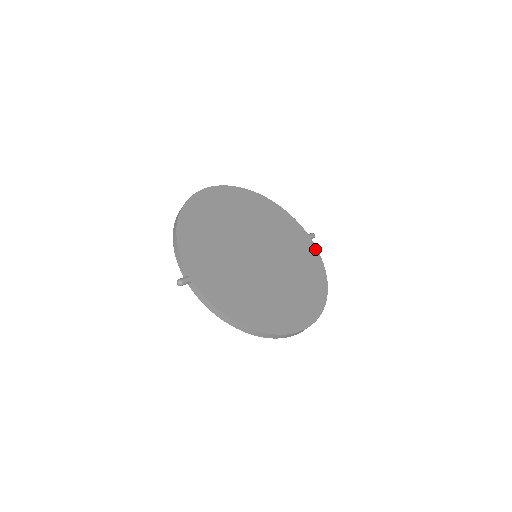
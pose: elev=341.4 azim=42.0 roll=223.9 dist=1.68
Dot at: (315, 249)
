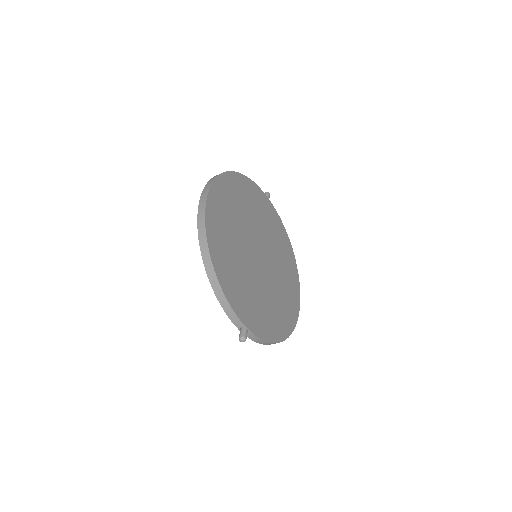
Dot at: (276, 212)
